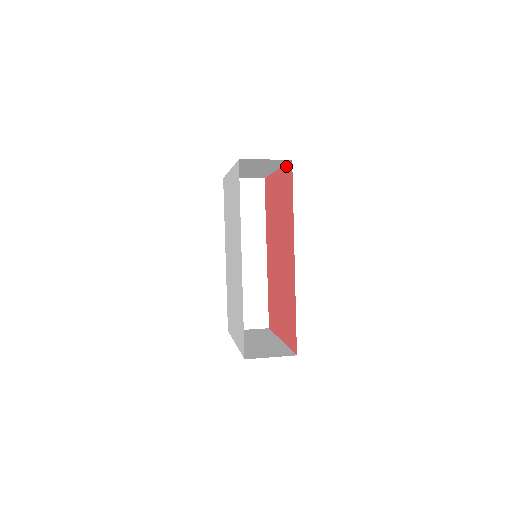
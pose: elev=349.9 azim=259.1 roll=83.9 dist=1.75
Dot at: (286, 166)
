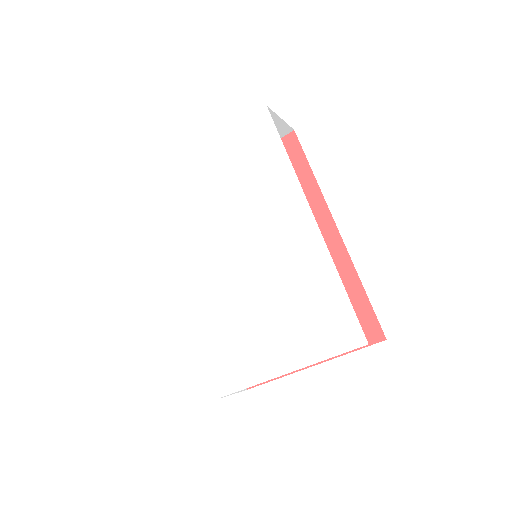
Dot at: occluded
